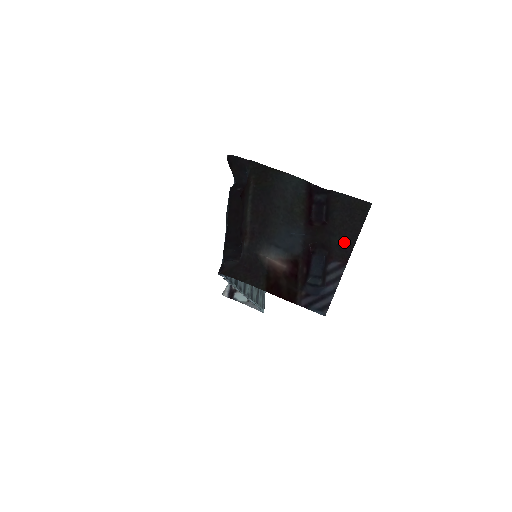
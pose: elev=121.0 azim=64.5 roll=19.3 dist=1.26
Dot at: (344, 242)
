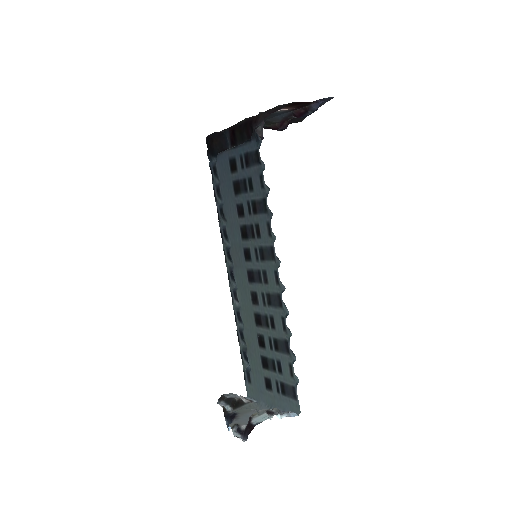
Dot at: occluded
